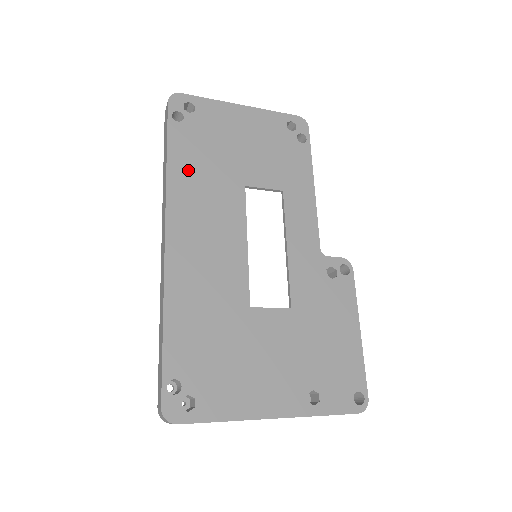
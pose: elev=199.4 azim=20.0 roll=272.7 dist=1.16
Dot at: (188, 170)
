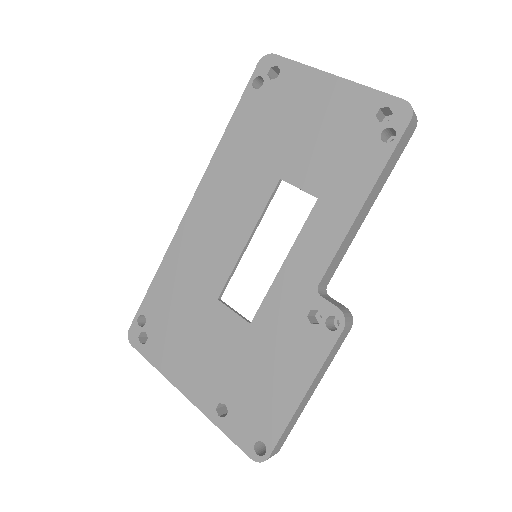
Dot at: (237, 145)
